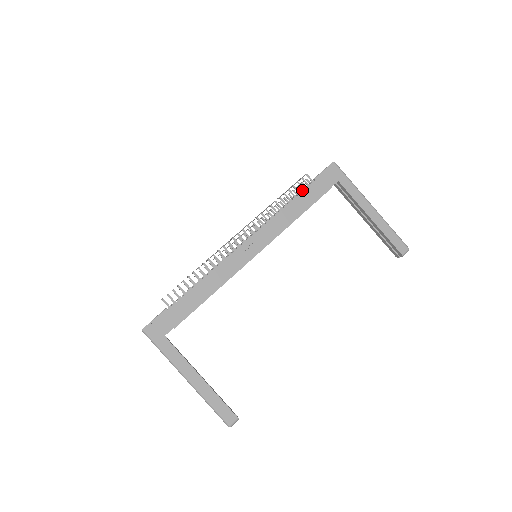
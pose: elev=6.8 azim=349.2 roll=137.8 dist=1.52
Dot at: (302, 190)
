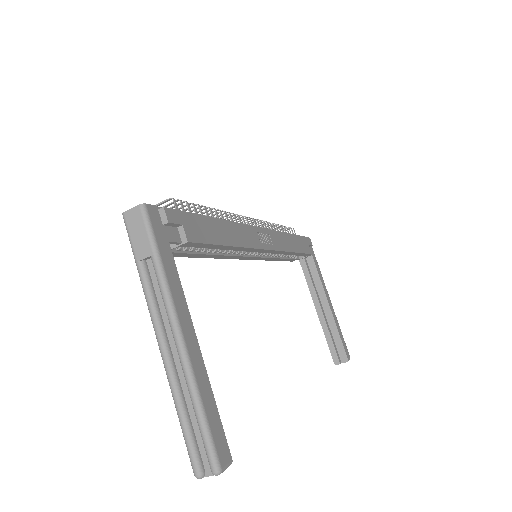
Dot at: occluded
